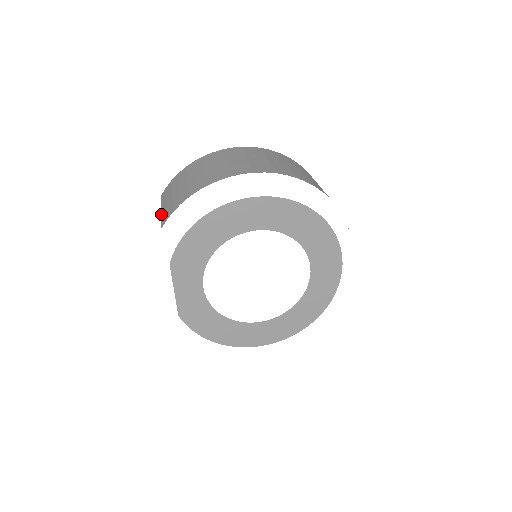
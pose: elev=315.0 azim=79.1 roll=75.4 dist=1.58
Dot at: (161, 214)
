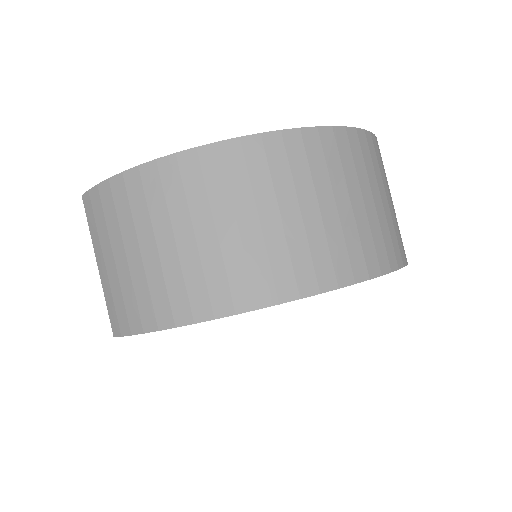
Dot at: (101, 283)
